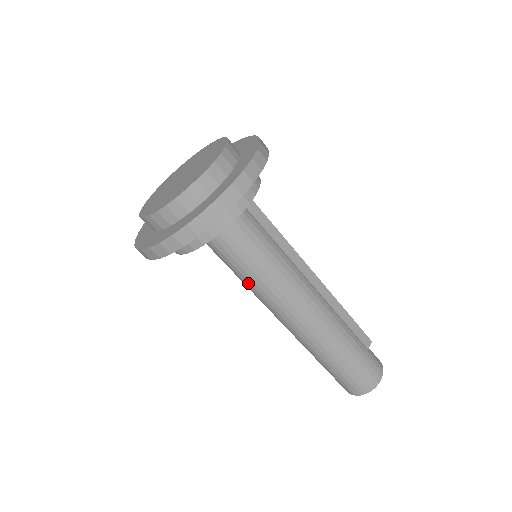
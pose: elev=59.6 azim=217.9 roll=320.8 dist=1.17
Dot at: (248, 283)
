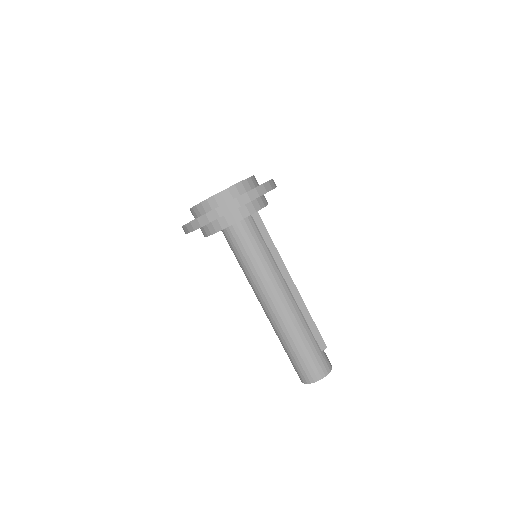
Dot at: (244, 270)
